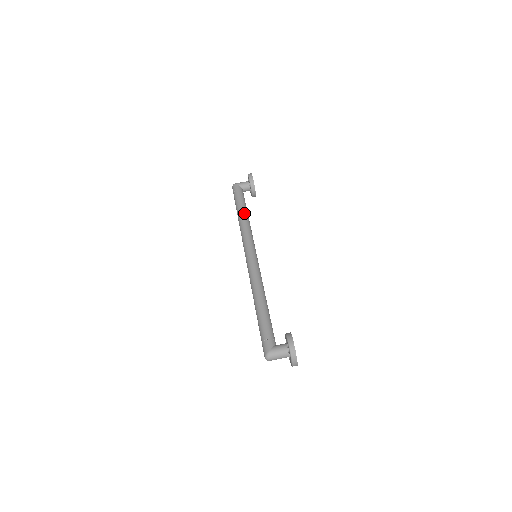
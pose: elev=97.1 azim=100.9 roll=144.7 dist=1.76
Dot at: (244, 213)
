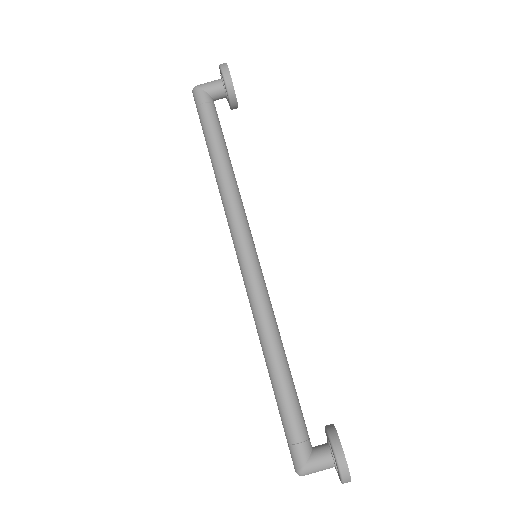
Dot at: (223, 161)
